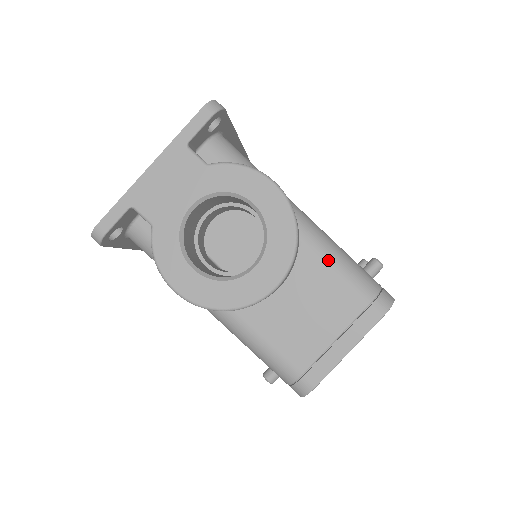
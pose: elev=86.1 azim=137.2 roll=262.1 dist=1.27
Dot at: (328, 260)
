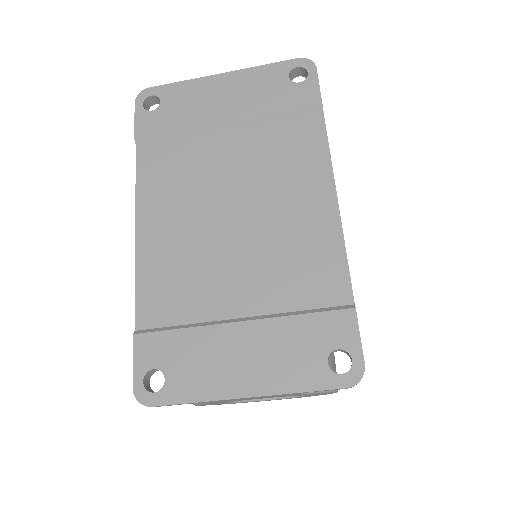
Dot at: occluded
